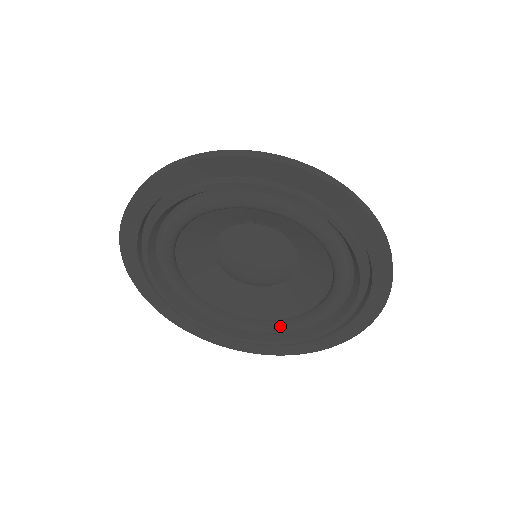
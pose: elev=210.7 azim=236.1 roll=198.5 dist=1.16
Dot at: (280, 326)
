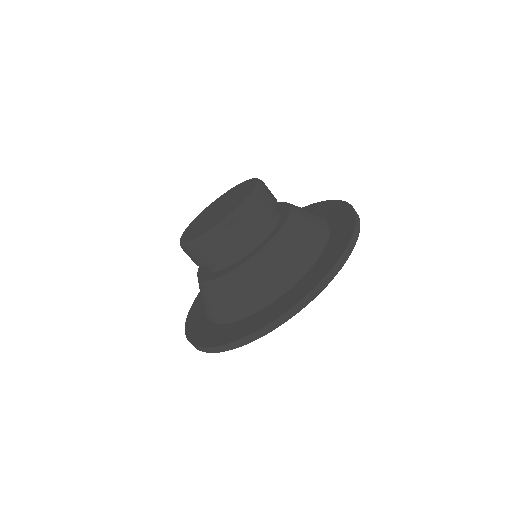
Dot at: occluded
